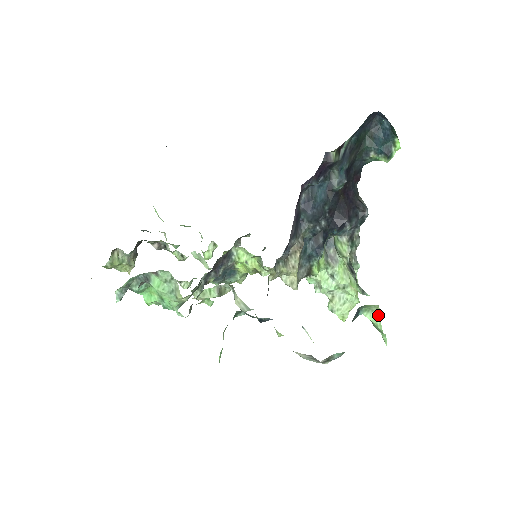
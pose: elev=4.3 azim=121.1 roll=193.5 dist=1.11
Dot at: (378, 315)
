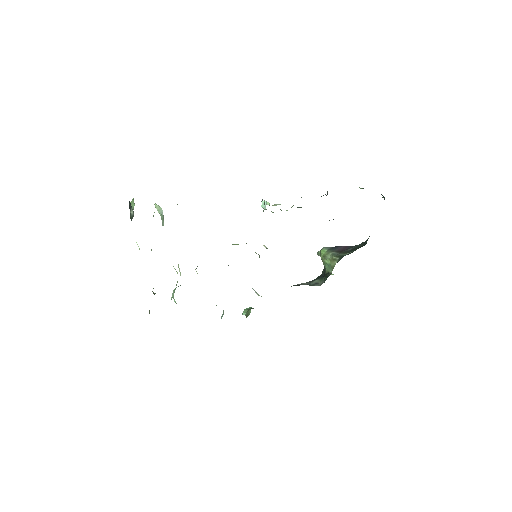
Dot at: (333, 274)
